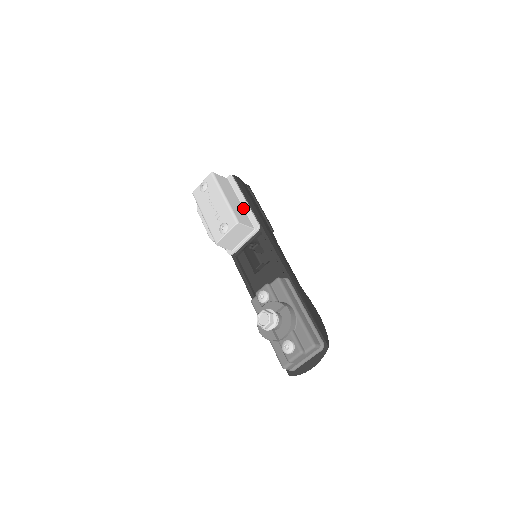
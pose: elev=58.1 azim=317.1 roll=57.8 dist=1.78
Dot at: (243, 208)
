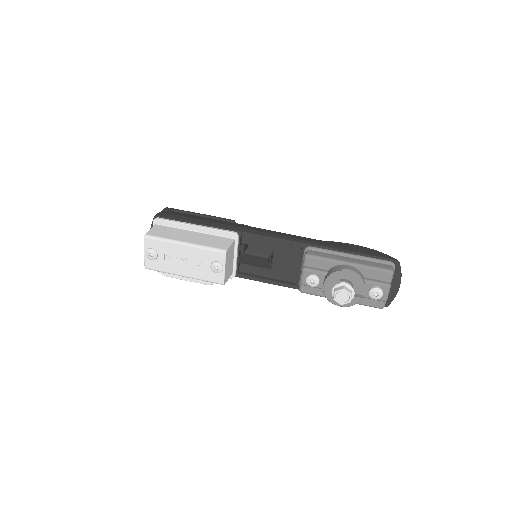
Dot at: (203, 234)
